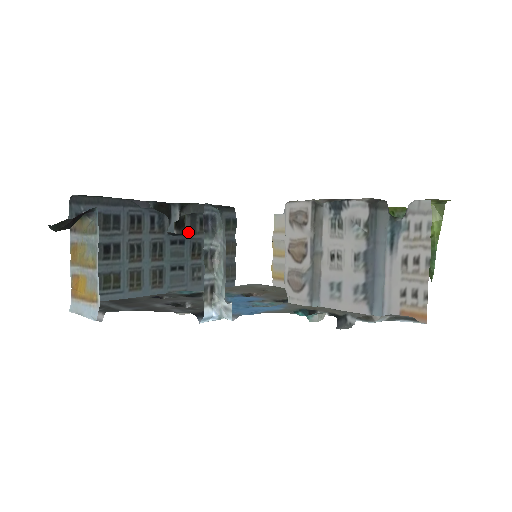
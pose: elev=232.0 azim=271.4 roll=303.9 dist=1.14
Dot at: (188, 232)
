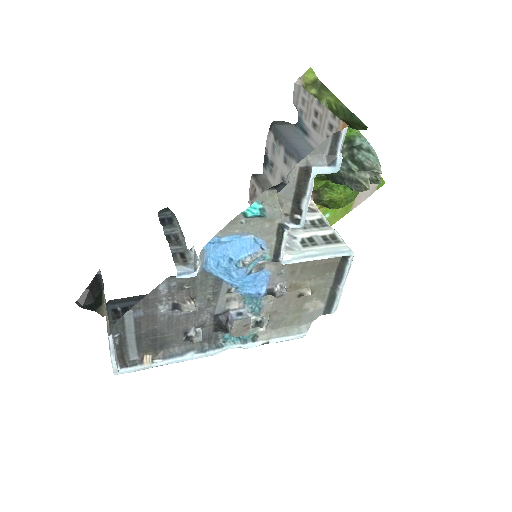
Dot at: occluded
